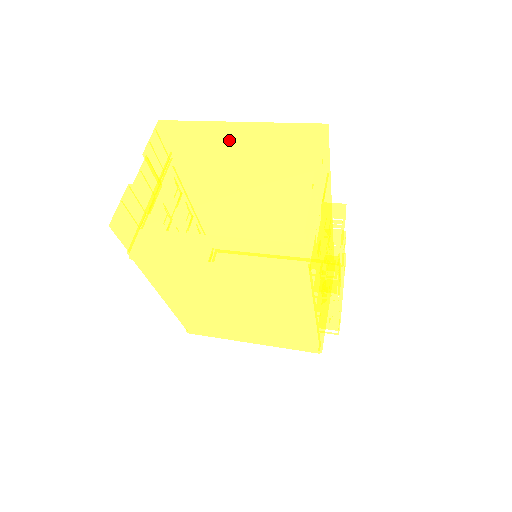
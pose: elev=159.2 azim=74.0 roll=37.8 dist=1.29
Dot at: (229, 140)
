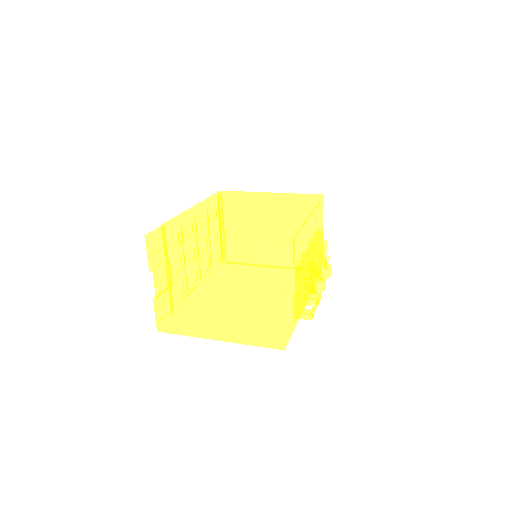
Dot at: (209, 261)
